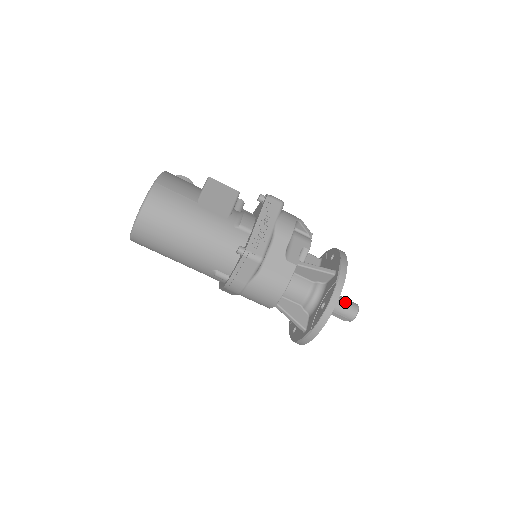
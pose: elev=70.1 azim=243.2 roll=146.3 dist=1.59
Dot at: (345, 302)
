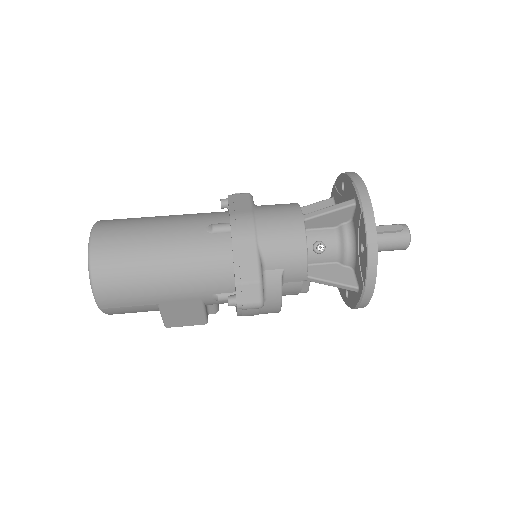
Dot at: occluded
